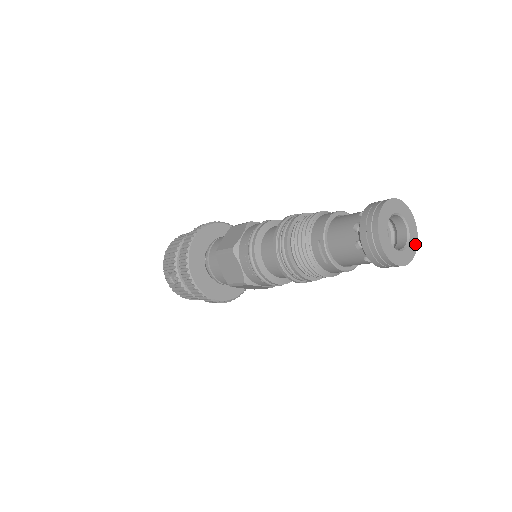
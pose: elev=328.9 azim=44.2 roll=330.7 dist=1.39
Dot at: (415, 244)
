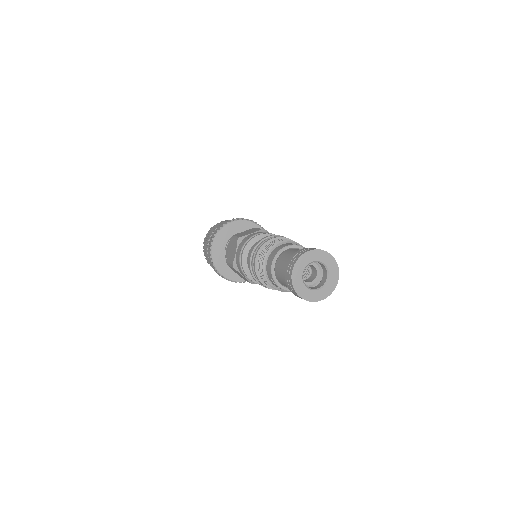
Dot at: (336, 273)
